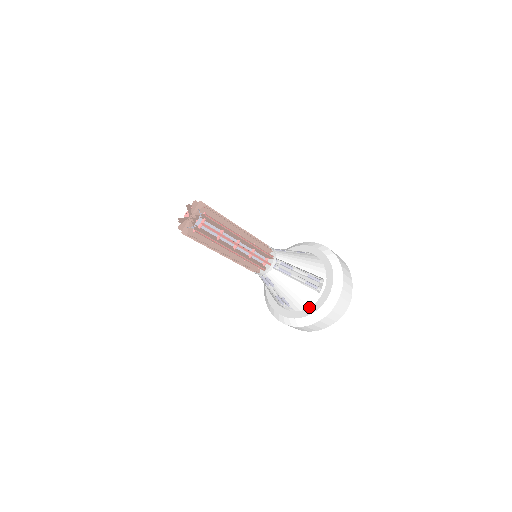
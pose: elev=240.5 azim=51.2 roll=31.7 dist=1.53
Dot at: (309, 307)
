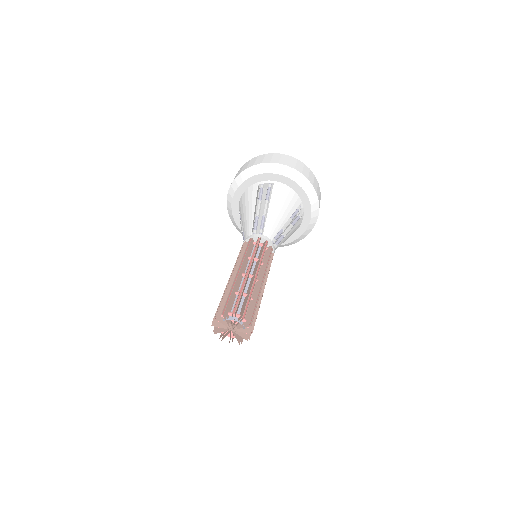
Dot at: (296, 231)
